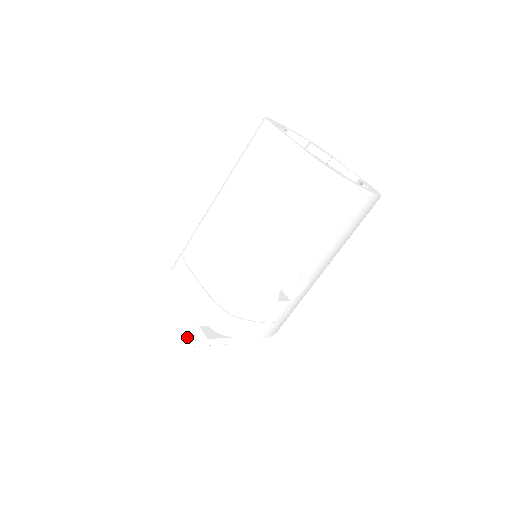
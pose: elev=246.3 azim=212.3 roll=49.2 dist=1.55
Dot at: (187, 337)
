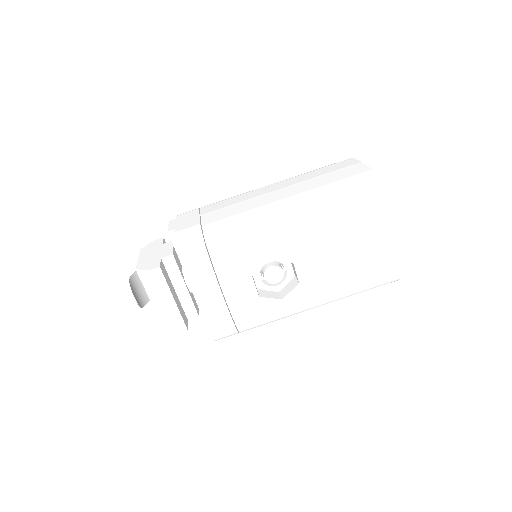
Dot at: (140, 263)
